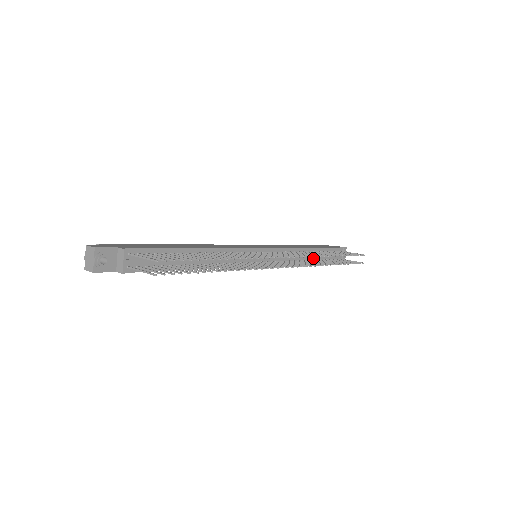
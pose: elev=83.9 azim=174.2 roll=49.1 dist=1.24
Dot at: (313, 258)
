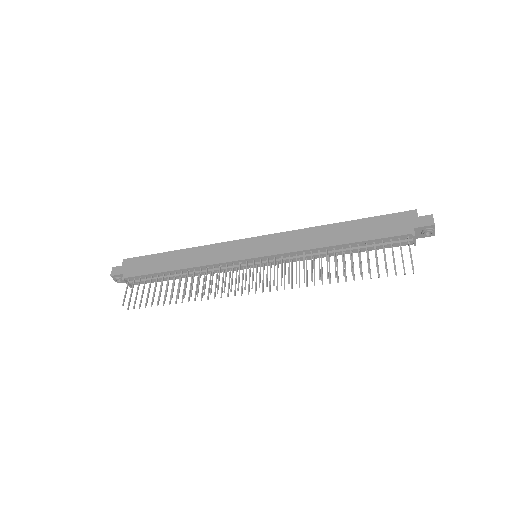
Dot at: (344, 250)
